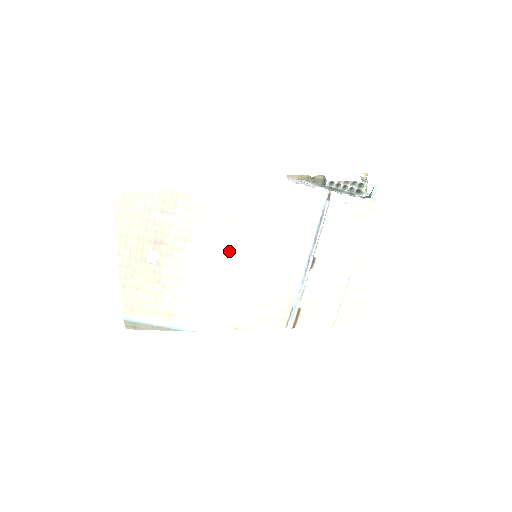
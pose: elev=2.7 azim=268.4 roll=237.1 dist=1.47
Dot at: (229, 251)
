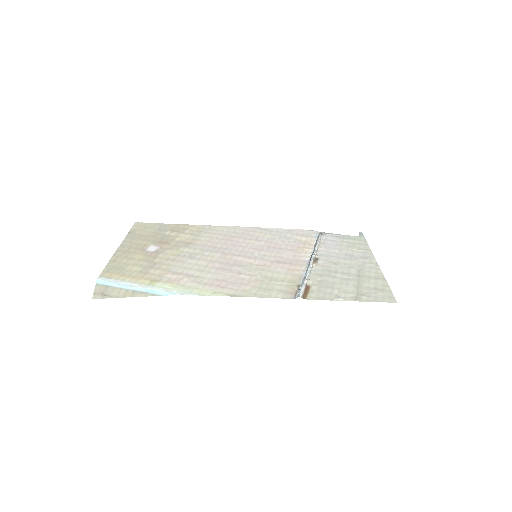
Dot at: (229, 250)
